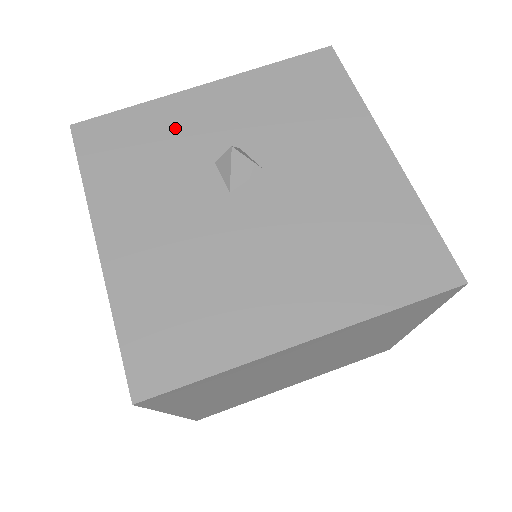
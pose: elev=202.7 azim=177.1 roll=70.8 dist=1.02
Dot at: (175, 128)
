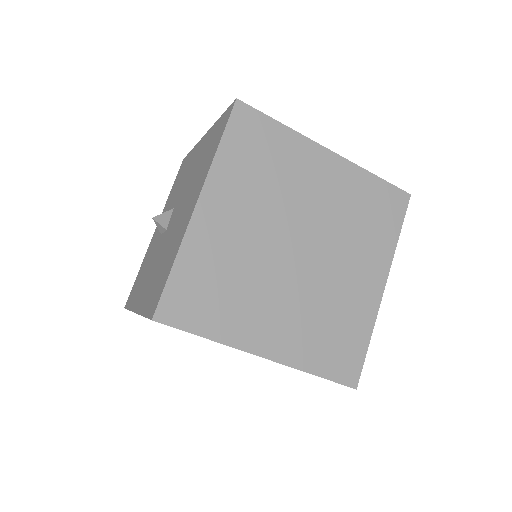
Dot at: occluded
